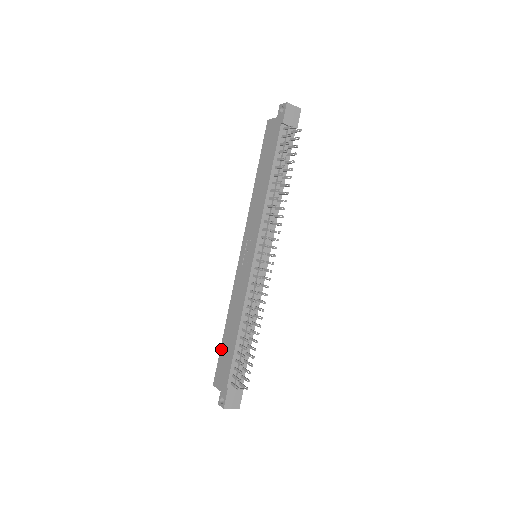
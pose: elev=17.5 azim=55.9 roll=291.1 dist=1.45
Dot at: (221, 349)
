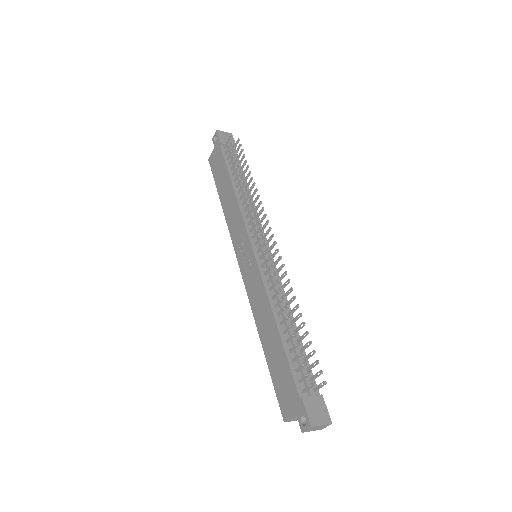
Dot at: (270, 371)
